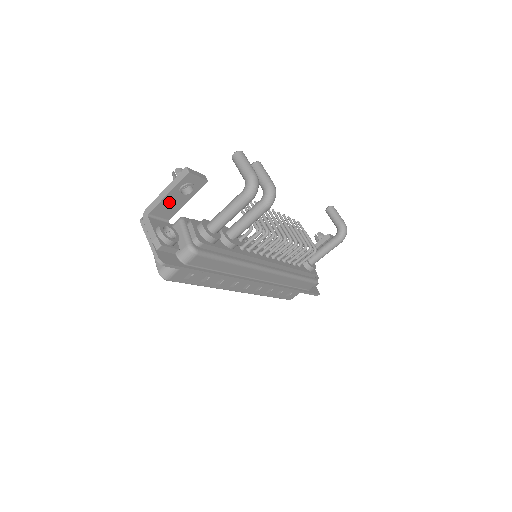
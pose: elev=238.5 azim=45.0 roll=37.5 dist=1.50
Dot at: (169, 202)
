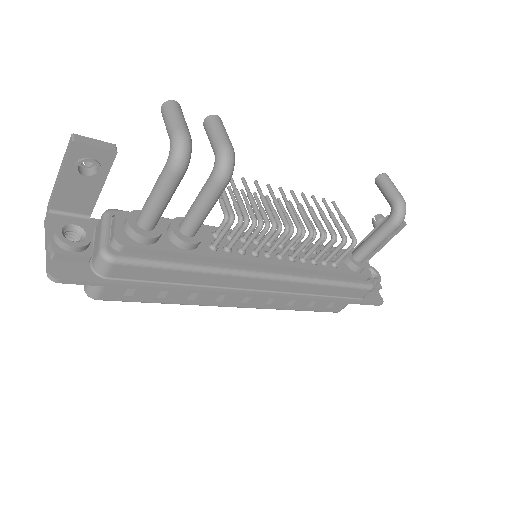
Dot at: (71, 189)
